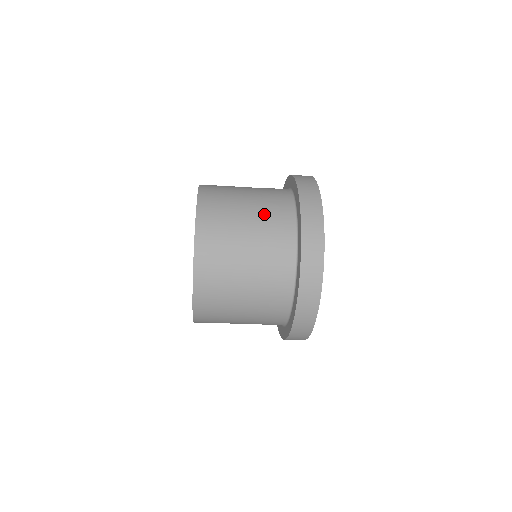
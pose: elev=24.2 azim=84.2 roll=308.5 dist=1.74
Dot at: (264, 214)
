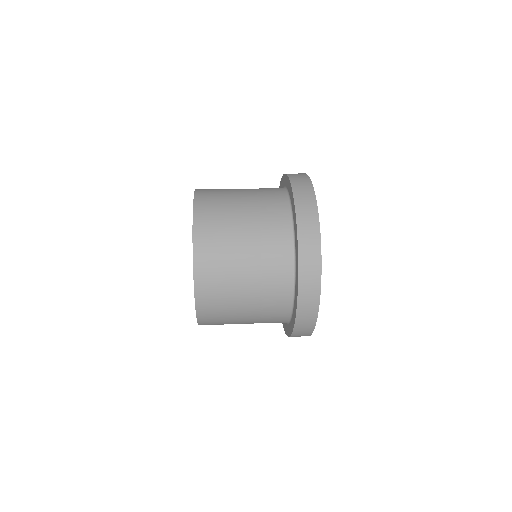
Dot at: (261, 247)
